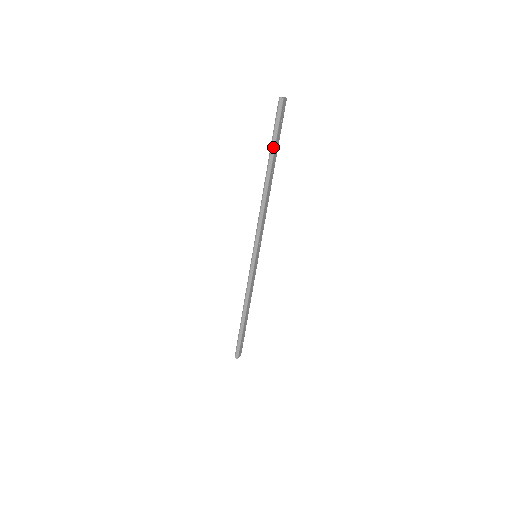
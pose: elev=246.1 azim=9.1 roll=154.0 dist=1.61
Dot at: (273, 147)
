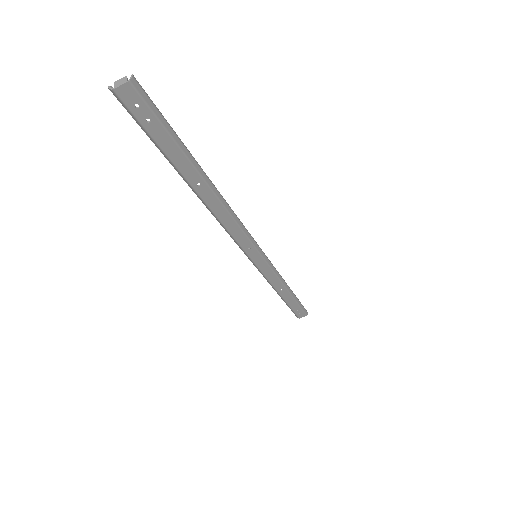
Dot at: (166, 157)
